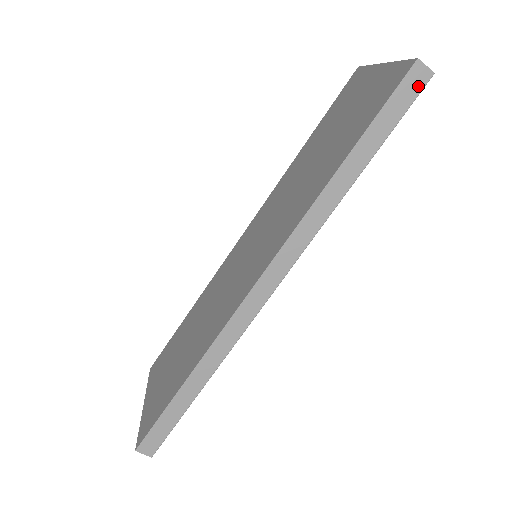
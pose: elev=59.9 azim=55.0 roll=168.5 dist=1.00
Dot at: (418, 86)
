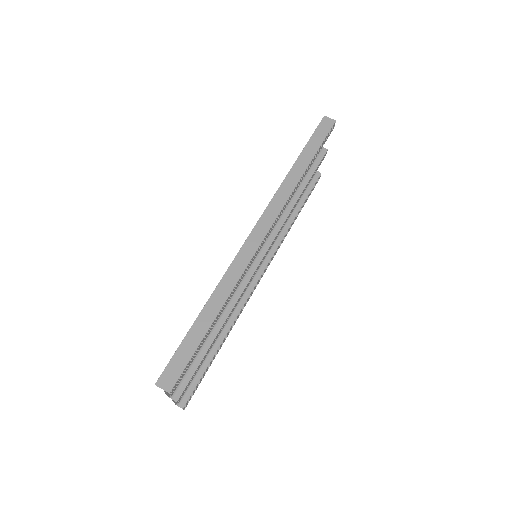
Dot at: (329, 126)
